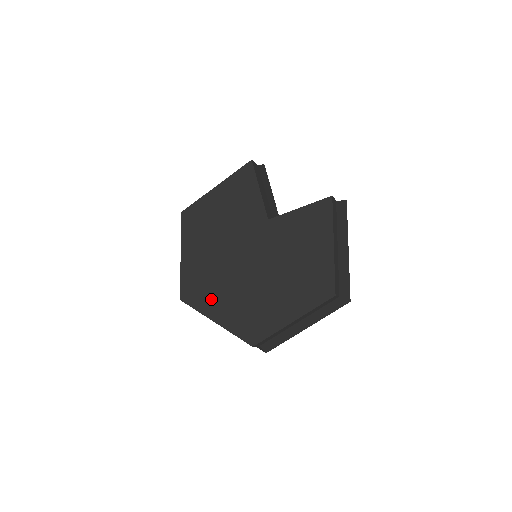
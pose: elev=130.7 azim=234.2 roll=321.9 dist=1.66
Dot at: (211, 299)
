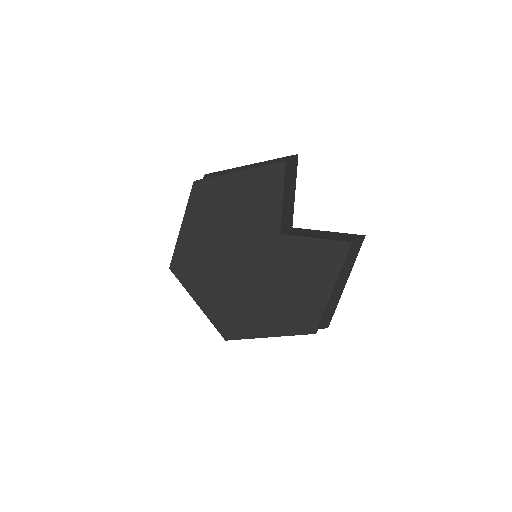
Dot at: (200, 282)
